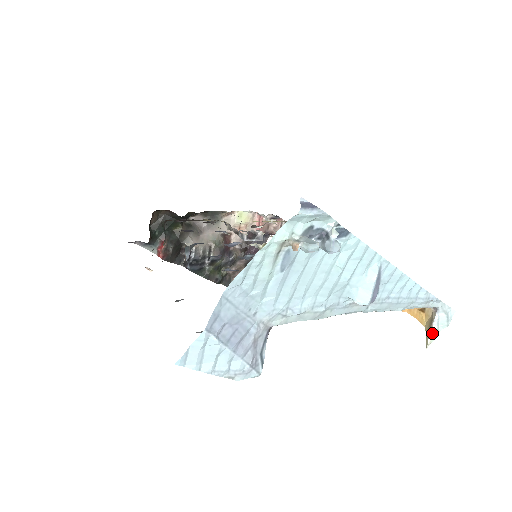
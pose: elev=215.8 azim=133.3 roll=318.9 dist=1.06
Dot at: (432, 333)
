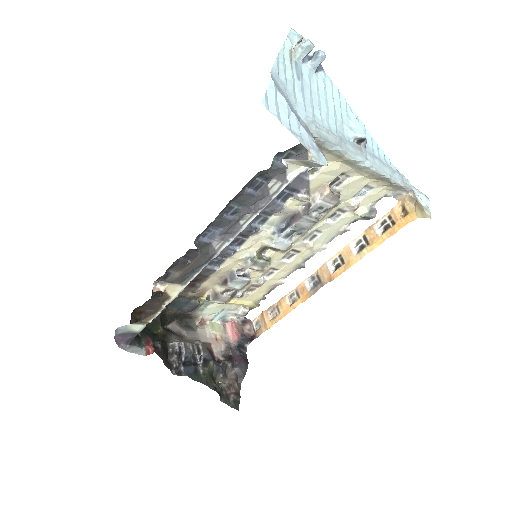
Dot at: (425, 208)
